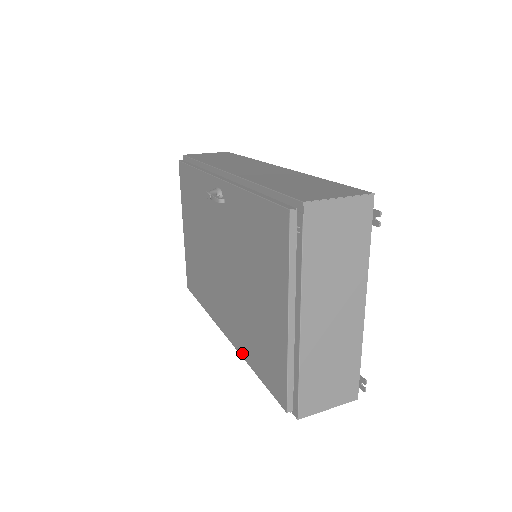
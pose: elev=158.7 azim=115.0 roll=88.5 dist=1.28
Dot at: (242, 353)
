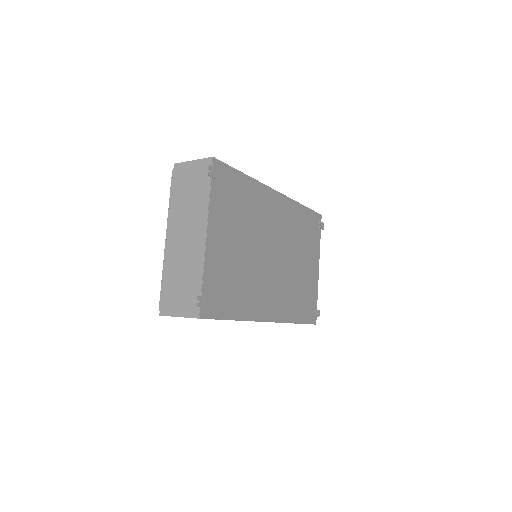
Dot at: occluded
